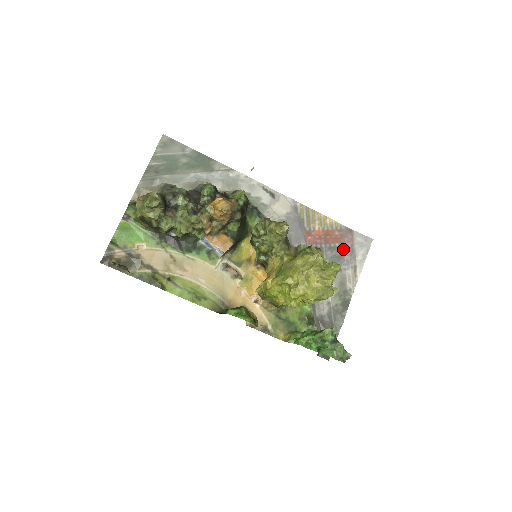
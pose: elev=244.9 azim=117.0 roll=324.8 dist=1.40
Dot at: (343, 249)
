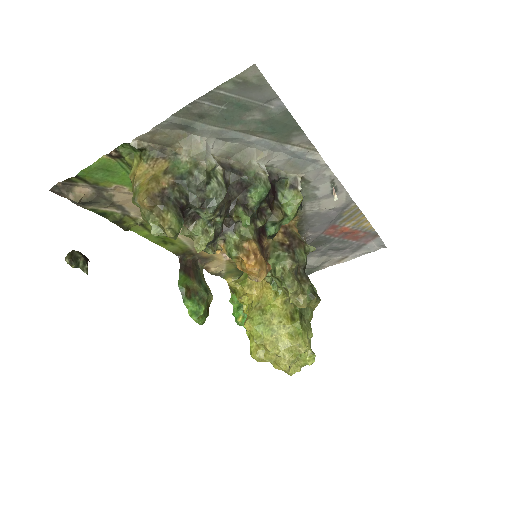
Dot at: (352, 245)
